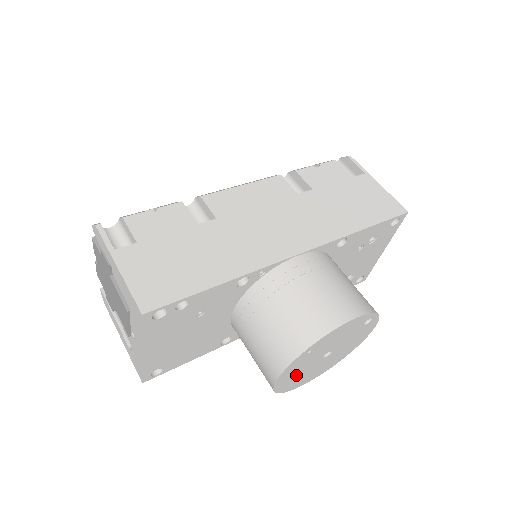
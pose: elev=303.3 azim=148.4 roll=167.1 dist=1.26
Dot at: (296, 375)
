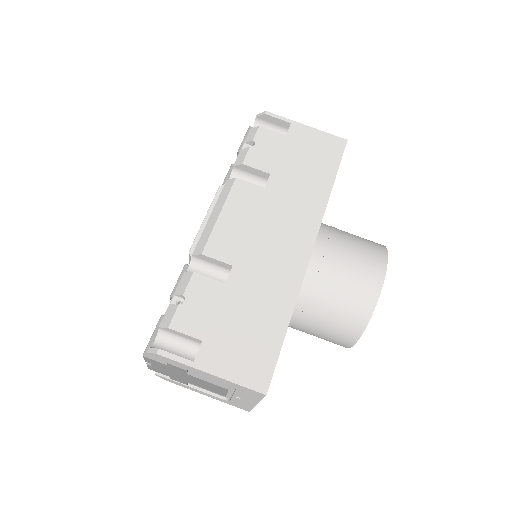
Dot at: occluded
